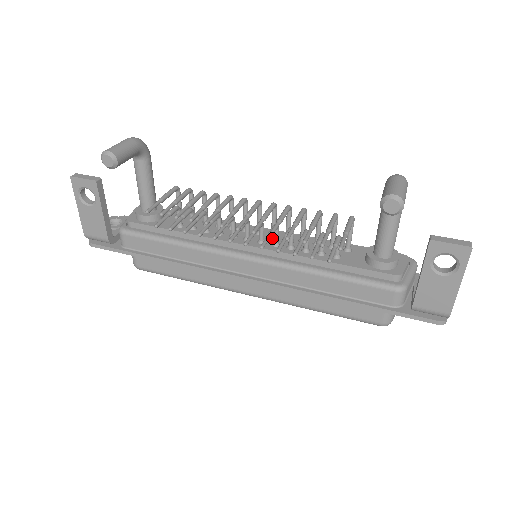
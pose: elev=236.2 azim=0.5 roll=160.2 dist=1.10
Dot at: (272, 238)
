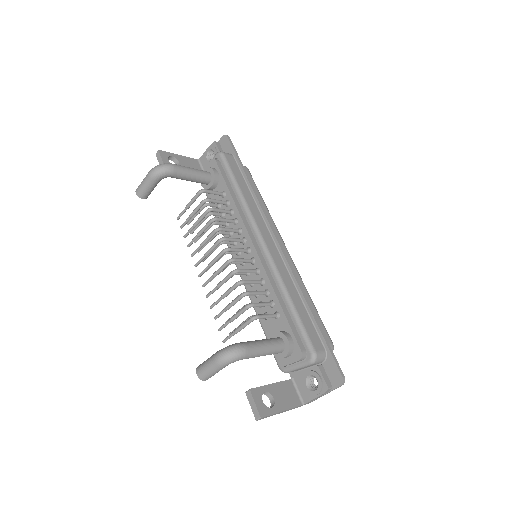
Dot at: (250, 264)
